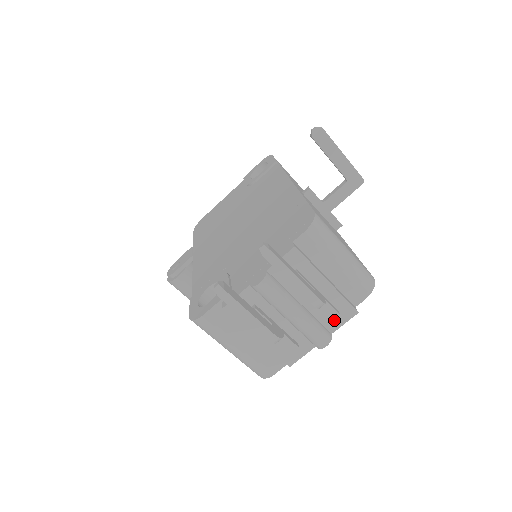
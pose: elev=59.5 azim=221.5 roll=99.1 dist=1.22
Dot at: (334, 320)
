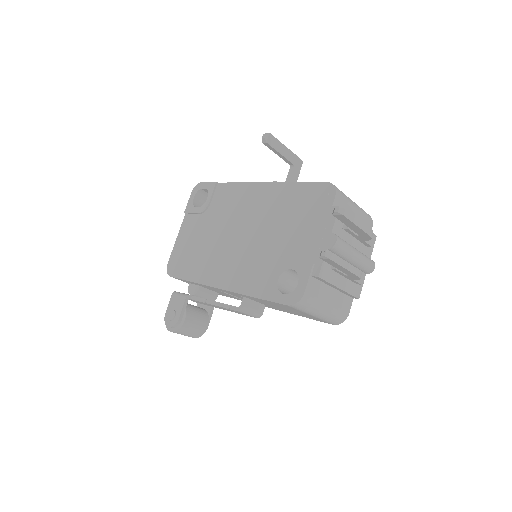
Dot at: (368, 249)
